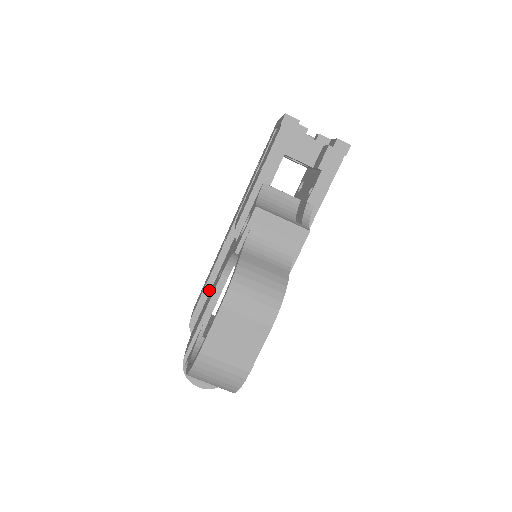
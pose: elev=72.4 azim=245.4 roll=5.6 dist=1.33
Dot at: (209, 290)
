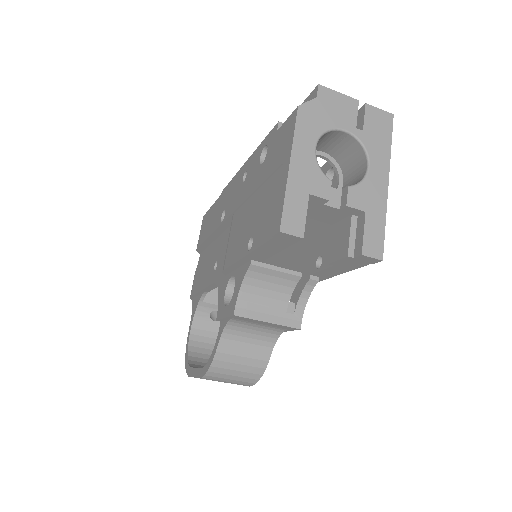
Dot at: (211, 241)
